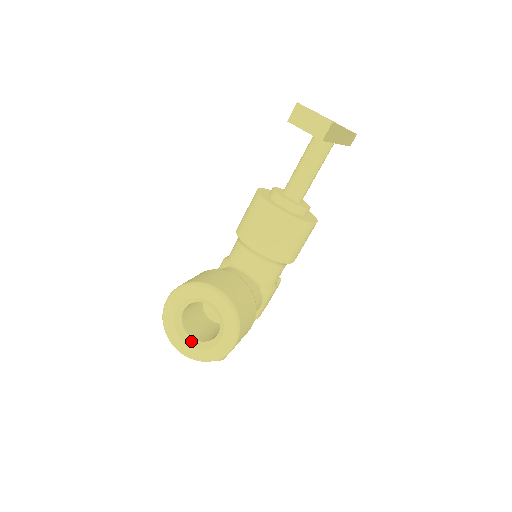
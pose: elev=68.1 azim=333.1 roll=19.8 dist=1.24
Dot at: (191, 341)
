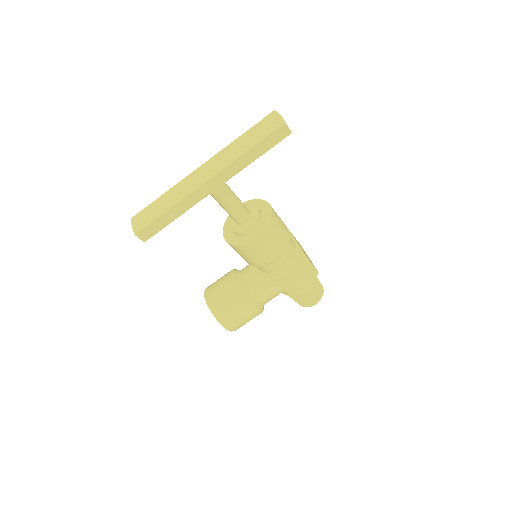
Dot at: occluded
